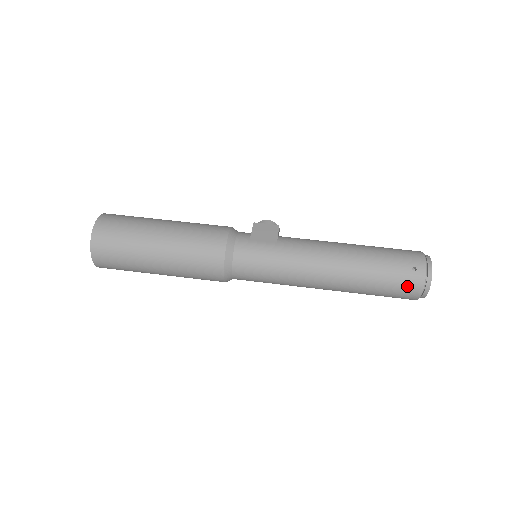
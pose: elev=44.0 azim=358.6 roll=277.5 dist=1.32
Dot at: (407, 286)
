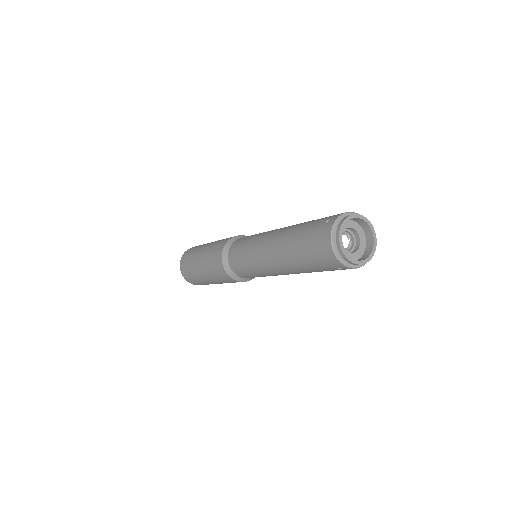
Dot at: (319, 239)
